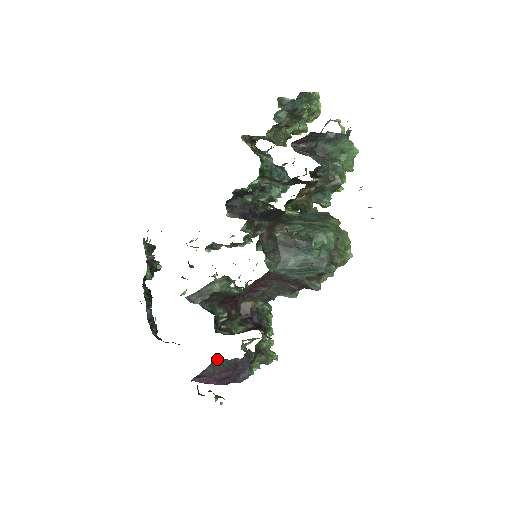
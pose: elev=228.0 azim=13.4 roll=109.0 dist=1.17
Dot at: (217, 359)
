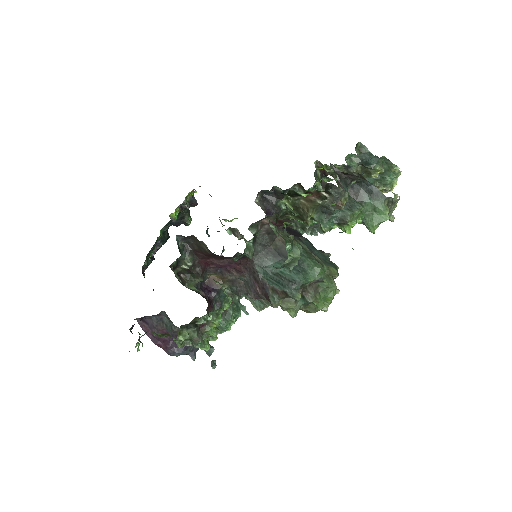
Dot at: (166, 316)
